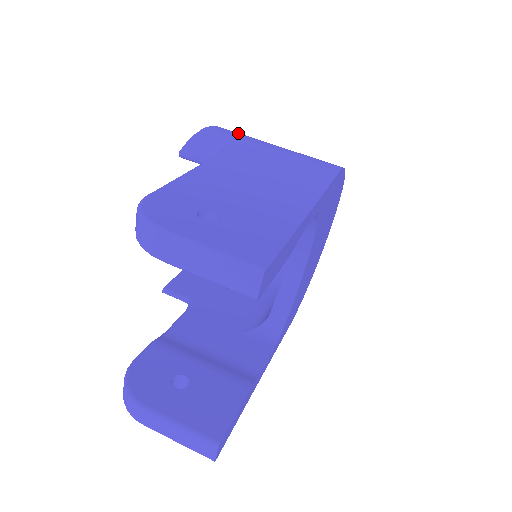
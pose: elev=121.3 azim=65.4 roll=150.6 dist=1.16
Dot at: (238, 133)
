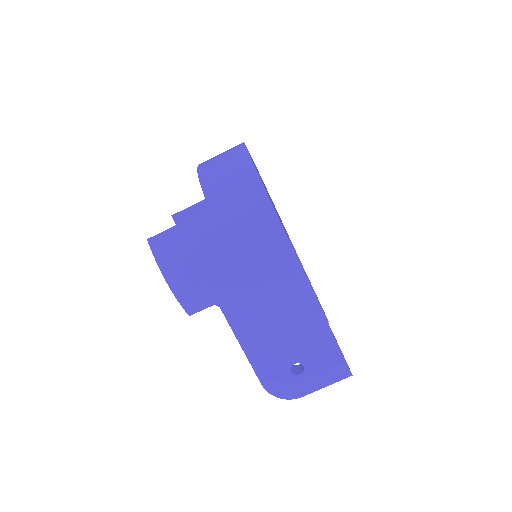
Dot at: (177, 252)
